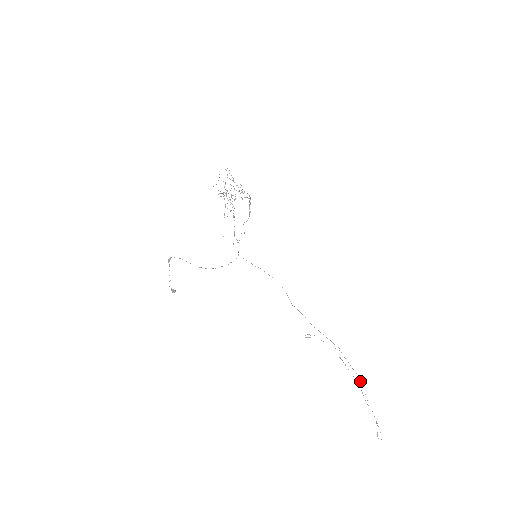
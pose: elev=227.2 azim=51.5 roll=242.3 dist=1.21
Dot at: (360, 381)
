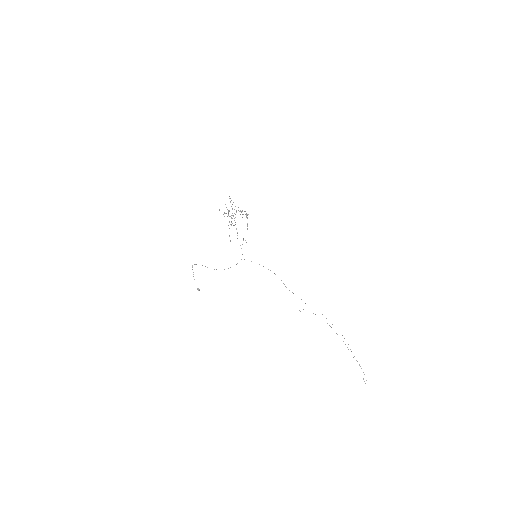
Dot at: occluded
